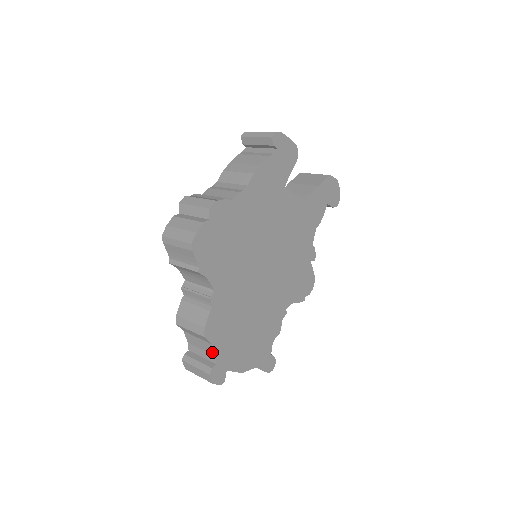
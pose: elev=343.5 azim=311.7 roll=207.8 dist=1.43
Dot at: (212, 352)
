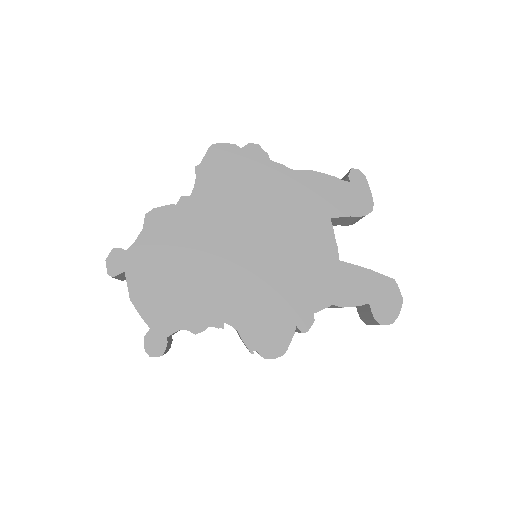
Dot at: (136, 240)
